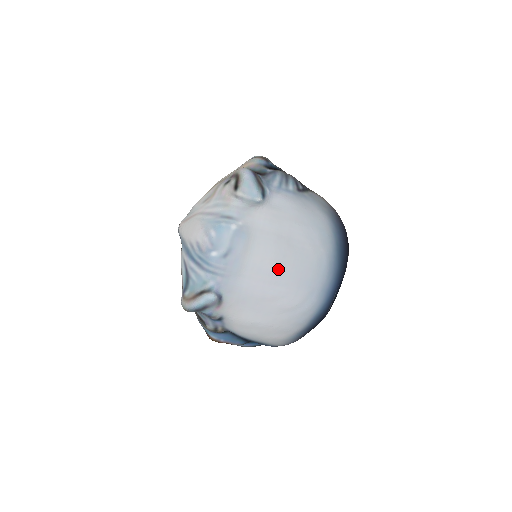
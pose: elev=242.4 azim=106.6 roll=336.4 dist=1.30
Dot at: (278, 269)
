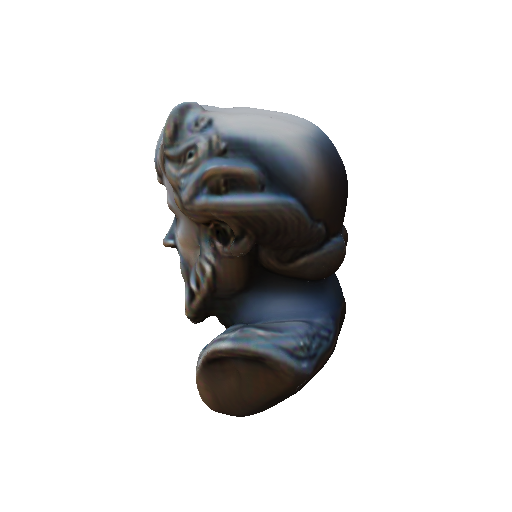
Dot at: occluded
